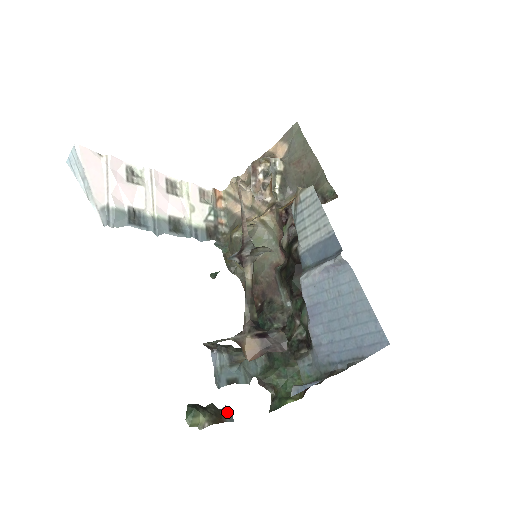
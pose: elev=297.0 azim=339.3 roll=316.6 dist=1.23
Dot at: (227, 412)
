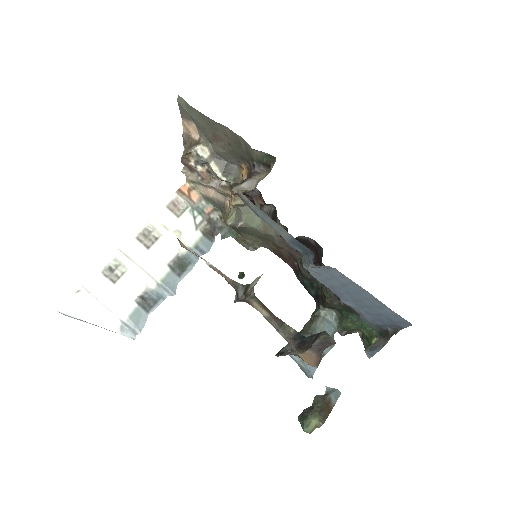
Dot at: (330, 396)
